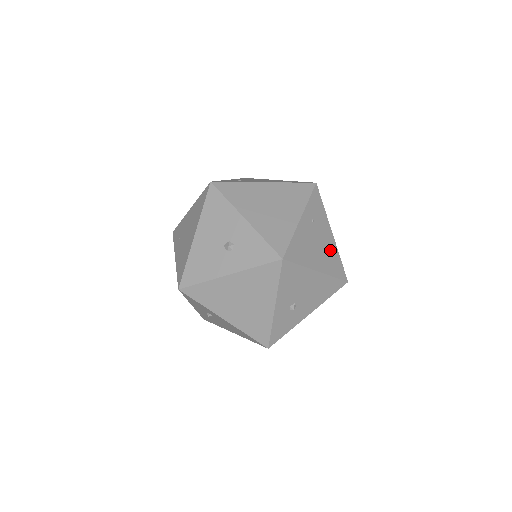
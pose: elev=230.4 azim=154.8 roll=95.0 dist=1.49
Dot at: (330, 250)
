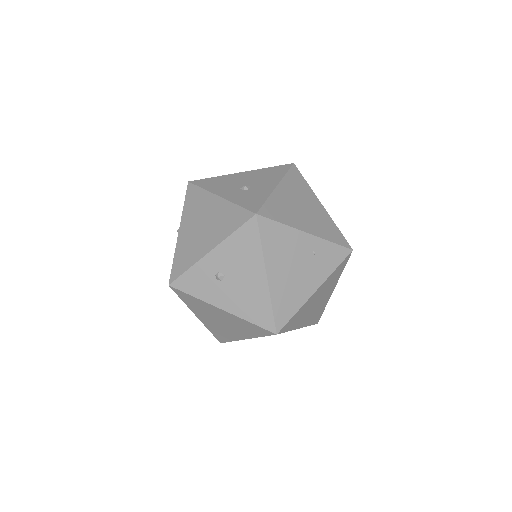
Dot at: (297, 291)
